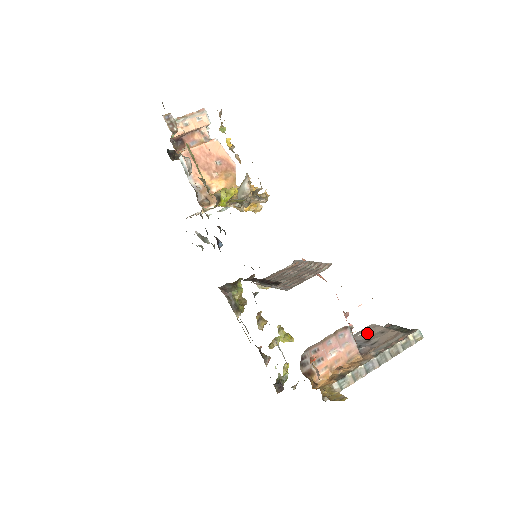
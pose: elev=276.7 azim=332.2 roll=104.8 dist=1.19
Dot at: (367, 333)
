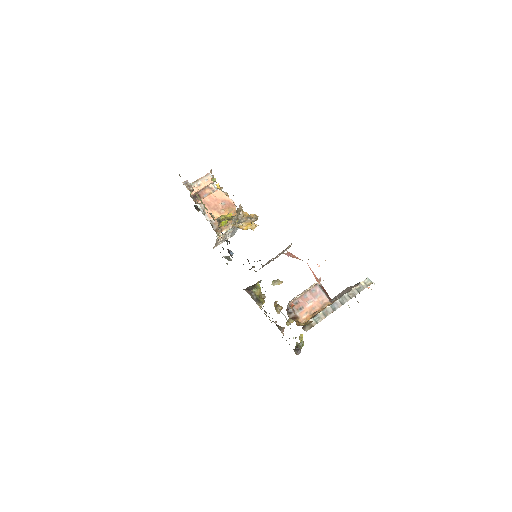
Dot at: (342, 293)
